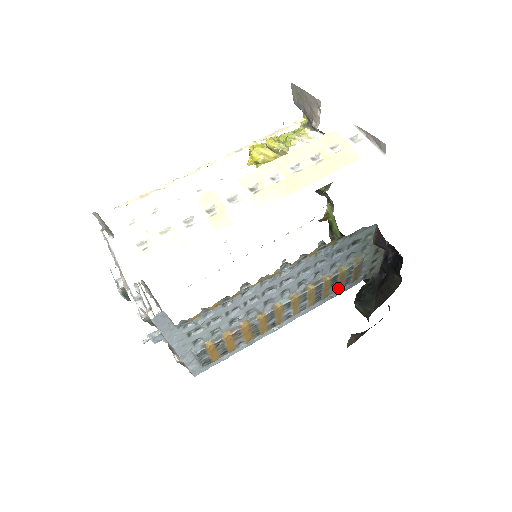
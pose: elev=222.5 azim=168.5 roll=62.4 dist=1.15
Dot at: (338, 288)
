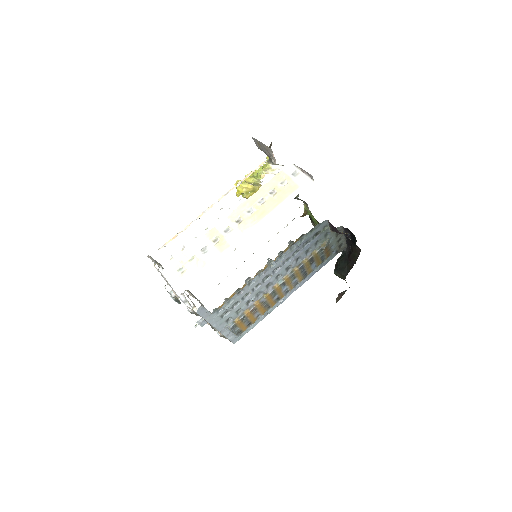
Dot at: (317, 265)
